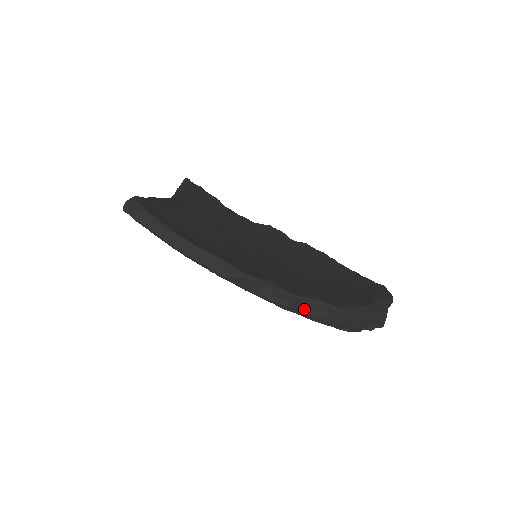
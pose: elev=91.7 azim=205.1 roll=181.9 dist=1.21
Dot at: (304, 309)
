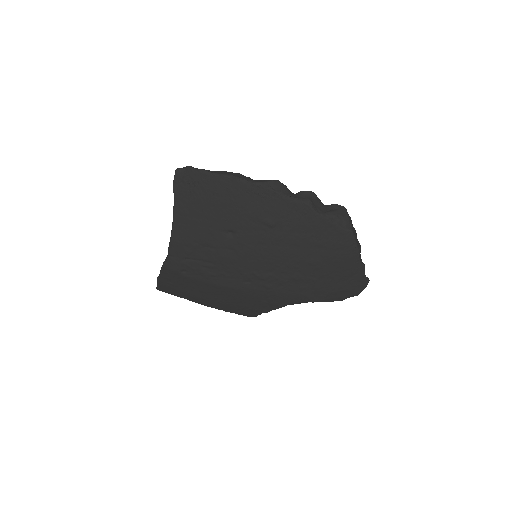
Dot at: (320, 209)
